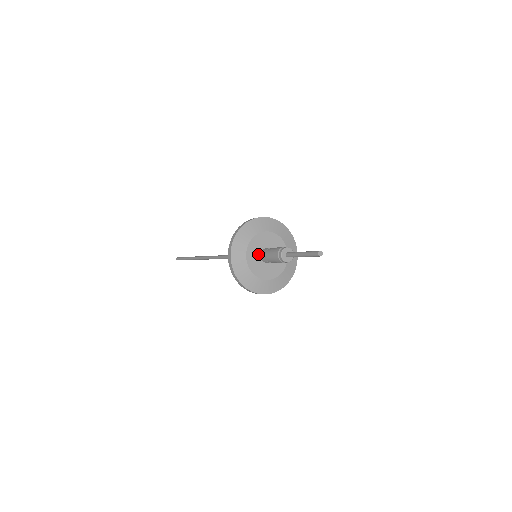
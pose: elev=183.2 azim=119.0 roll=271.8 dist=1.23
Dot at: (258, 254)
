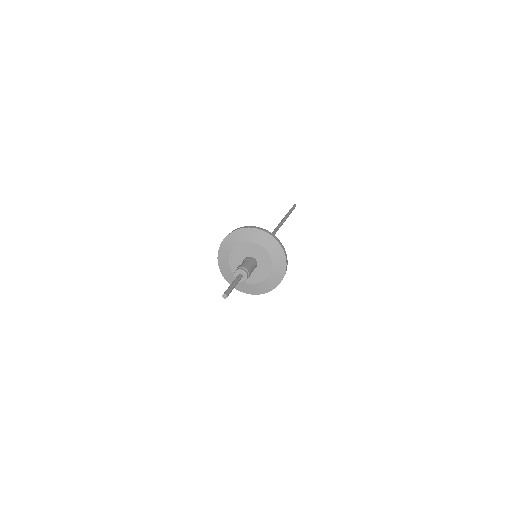
Dot at: (241, 262)
